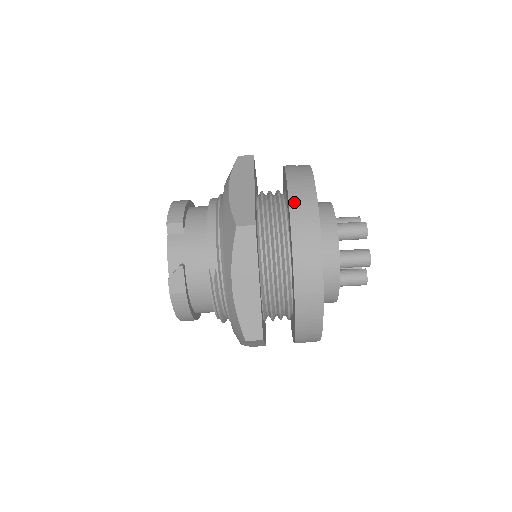
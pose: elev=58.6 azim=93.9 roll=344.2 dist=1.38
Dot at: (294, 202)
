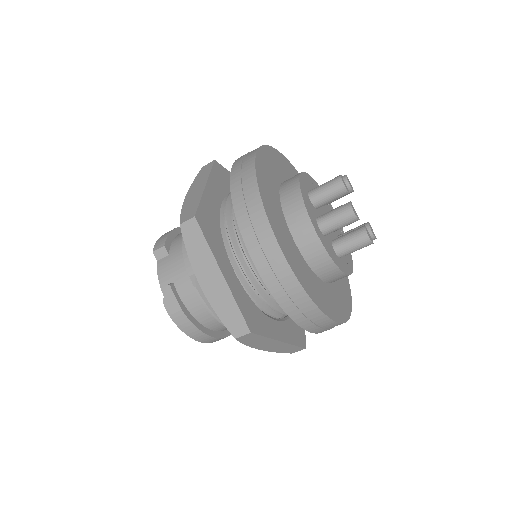
Dot at: (234, 182)
